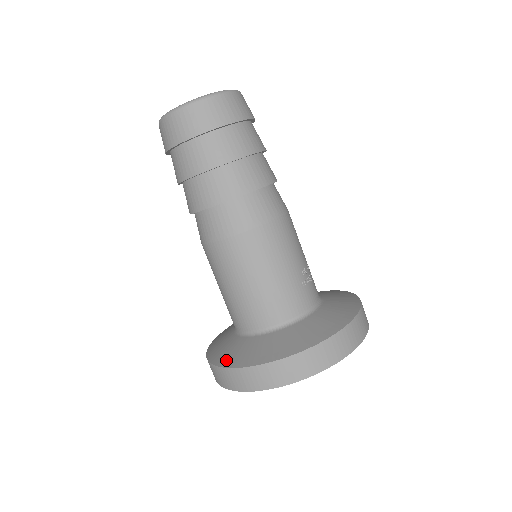
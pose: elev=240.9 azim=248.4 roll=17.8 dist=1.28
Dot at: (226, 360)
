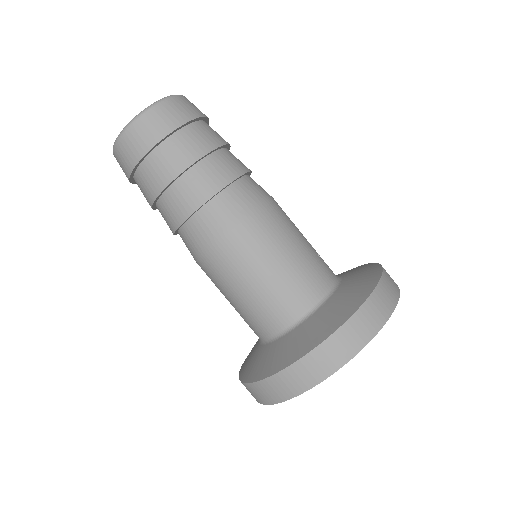
Dot at: (289, 357)
